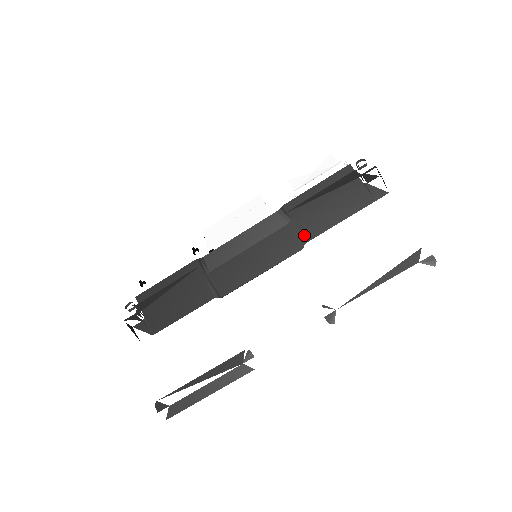
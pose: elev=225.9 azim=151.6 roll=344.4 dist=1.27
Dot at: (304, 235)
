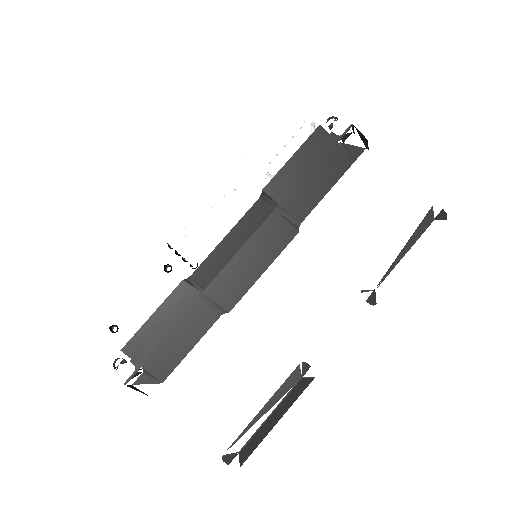
Dot at: (296, 216)
